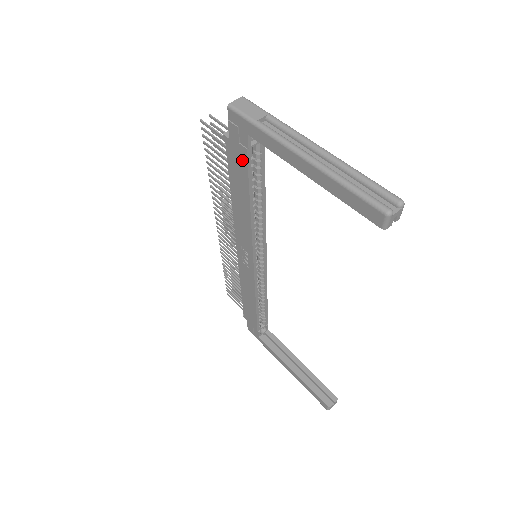
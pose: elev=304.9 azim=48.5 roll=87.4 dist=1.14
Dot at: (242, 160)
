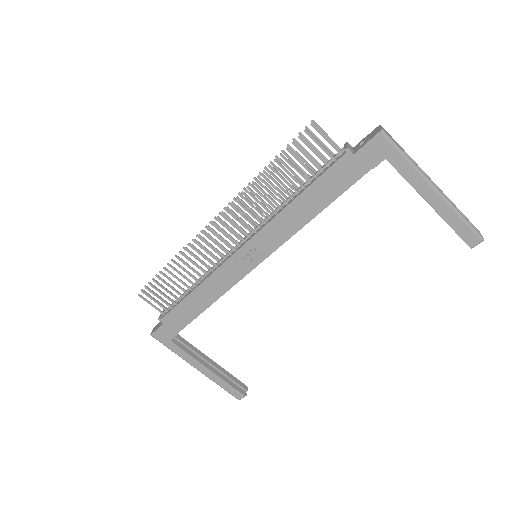
Dot at: (354, 175)
